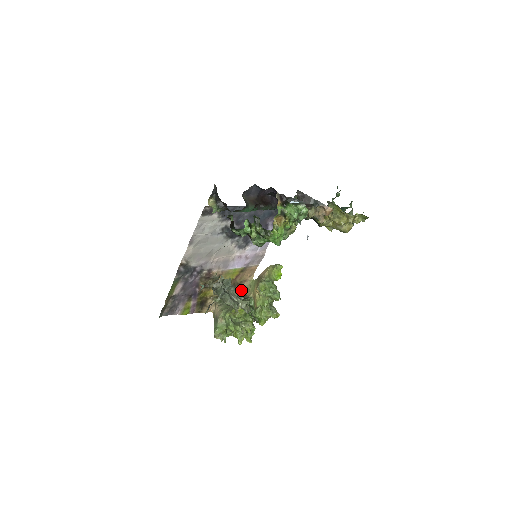
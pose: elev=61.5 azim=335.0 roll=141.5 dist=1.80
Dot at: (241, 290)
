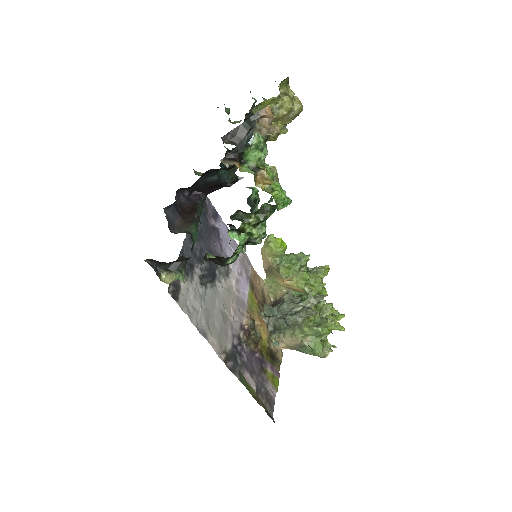
Dot at: (291, 296)
